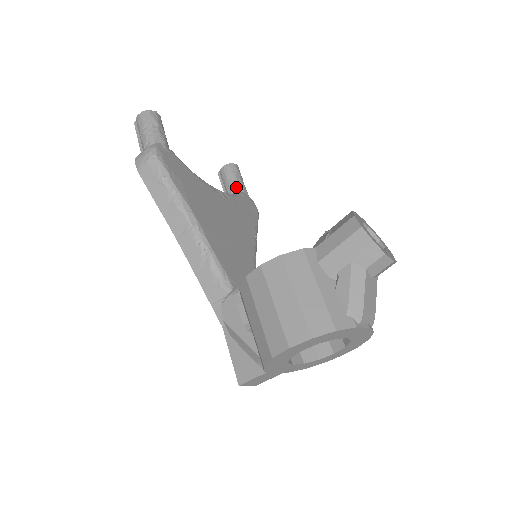
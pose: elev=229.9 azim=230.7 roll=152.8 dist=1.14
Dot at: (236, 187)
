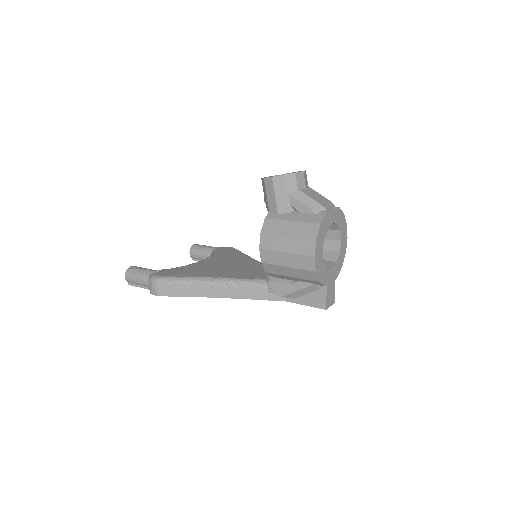
Dot at: (208, 252)
